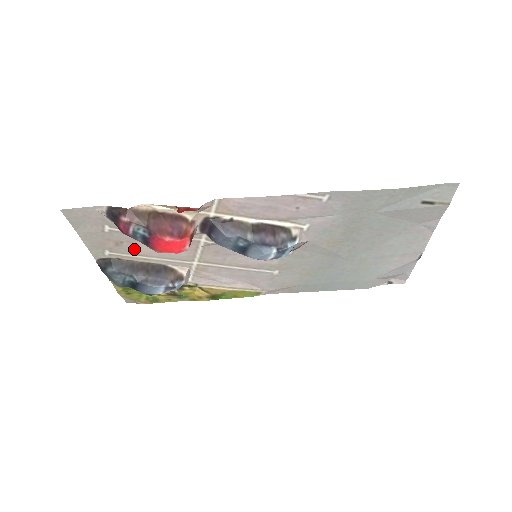
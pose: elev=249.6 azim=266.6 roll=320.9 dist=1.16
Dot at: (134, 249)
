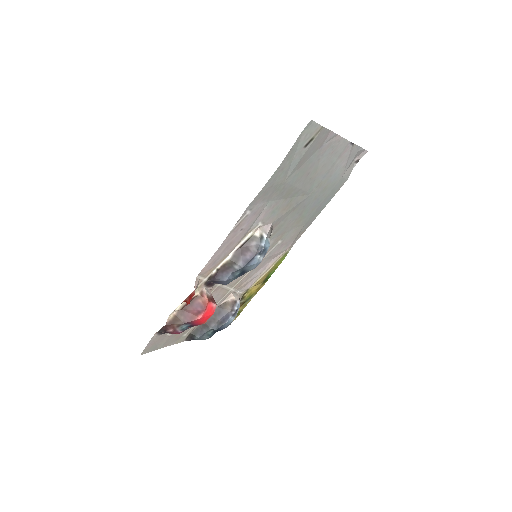
Dot at: occluded
